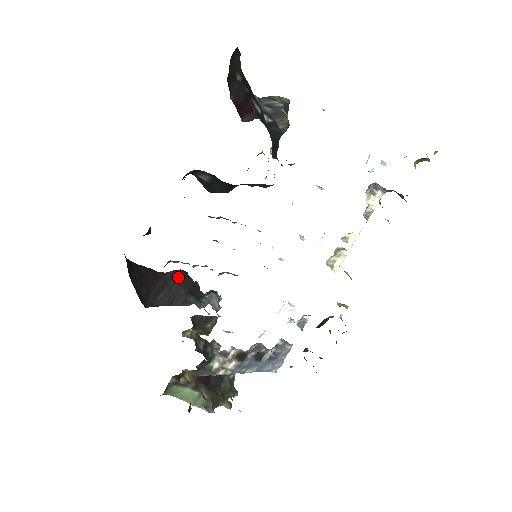
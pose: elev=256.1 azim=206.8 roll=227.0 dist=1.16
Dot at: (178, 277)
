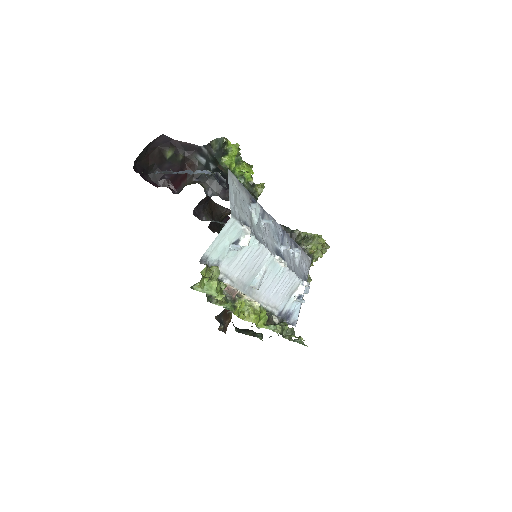
Dot at: occluded
